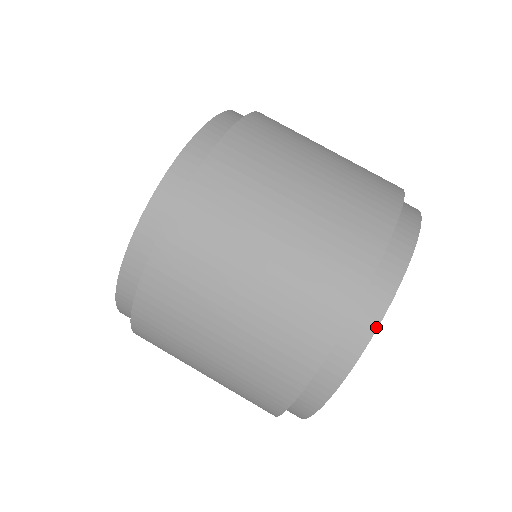
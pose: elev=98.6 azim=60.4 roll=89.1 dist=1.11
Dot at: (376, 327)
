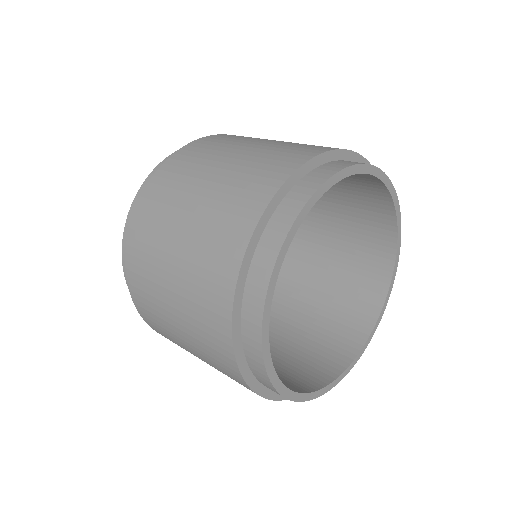
Dot at: (378, 168)
